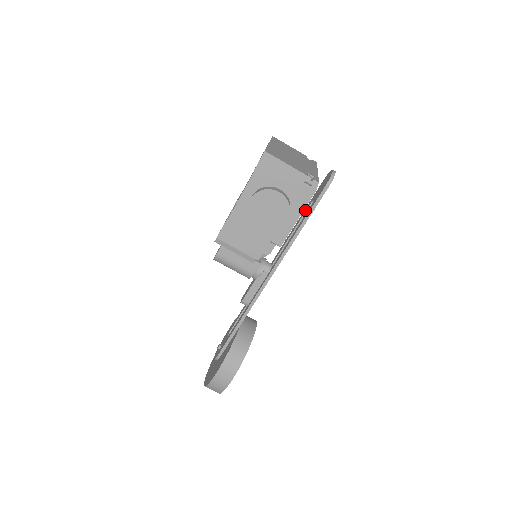
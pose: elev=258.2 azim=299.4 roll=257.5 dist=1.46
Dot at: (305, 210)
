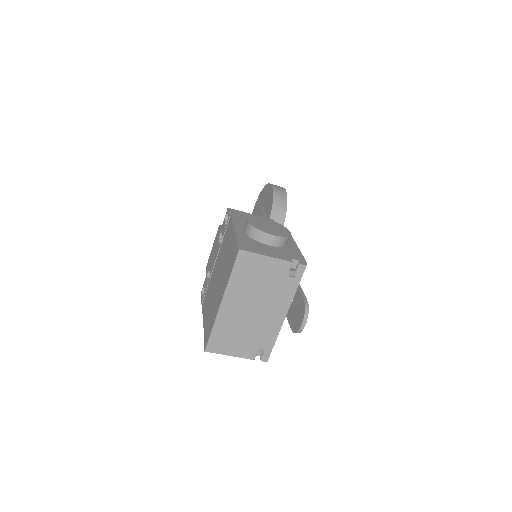
Dot at: occluded
